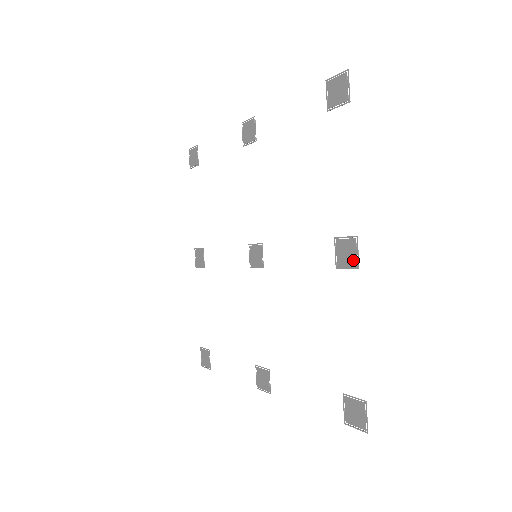
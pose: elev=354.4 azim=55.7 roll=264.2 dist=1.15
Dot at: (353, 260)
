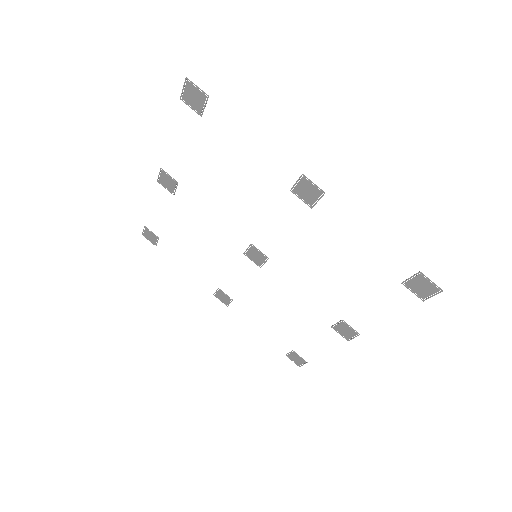
Dot at: (316, 192)
